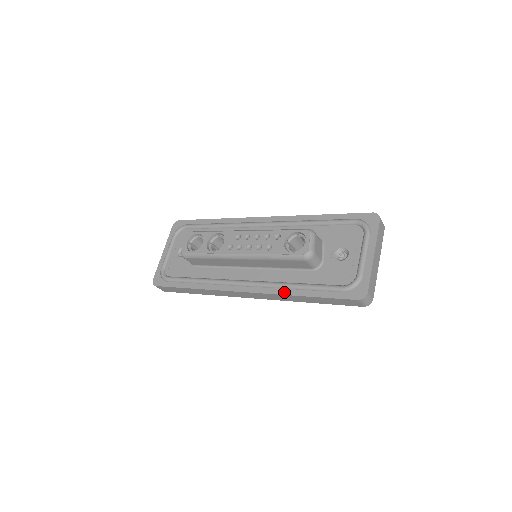
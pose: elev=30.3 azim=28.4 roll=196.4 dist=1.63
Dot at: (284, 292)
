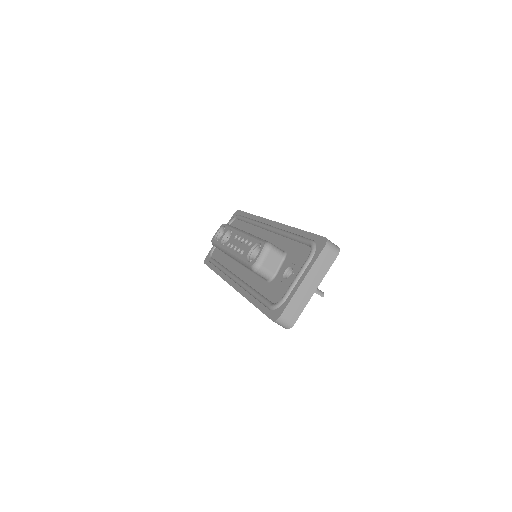
Dot at: (246, 295)
